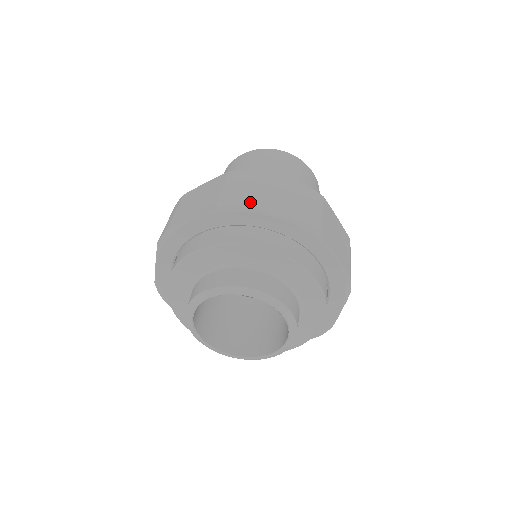
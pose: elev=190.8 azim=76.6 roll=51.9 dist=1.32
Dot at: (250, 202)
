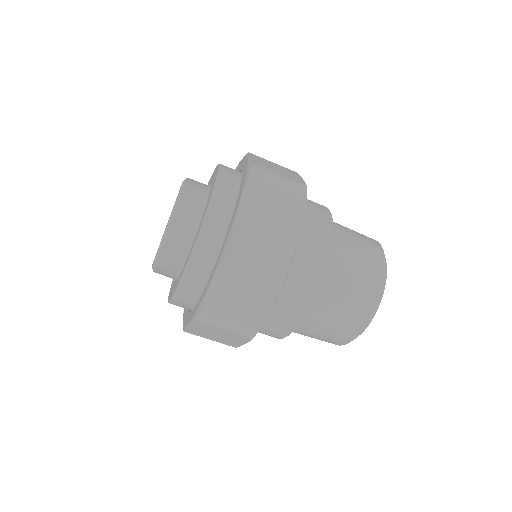
Dot at: occluded
